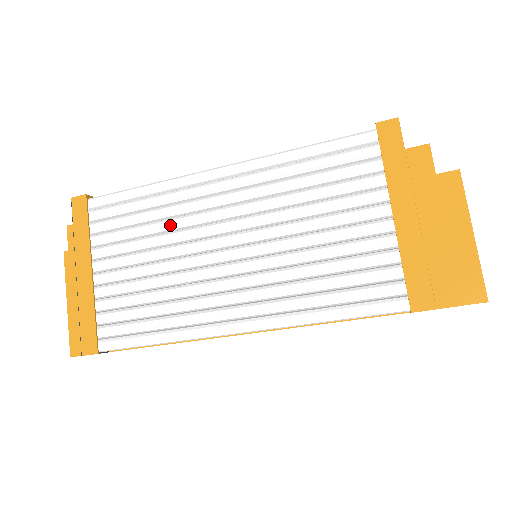
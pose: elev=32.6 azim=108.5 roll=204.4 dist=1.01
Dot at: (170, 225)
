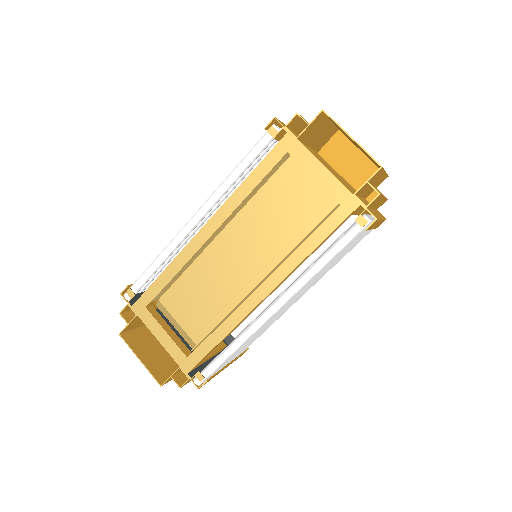
Dot at: occluded
